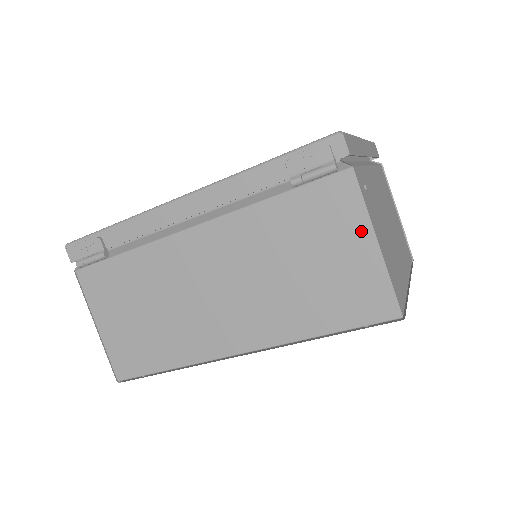
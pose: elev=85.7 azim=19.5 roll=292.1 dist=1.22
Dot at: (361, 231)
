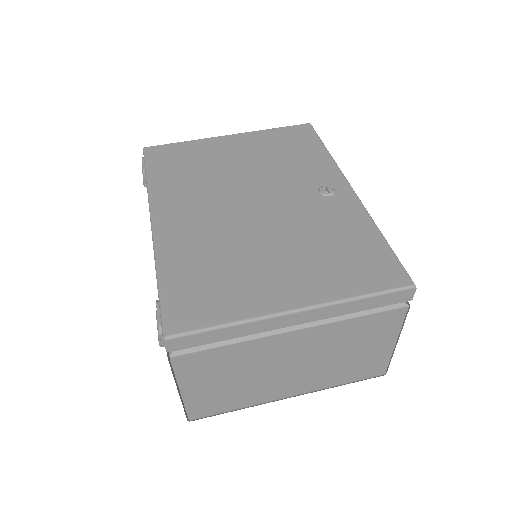
Dot at: occluded
